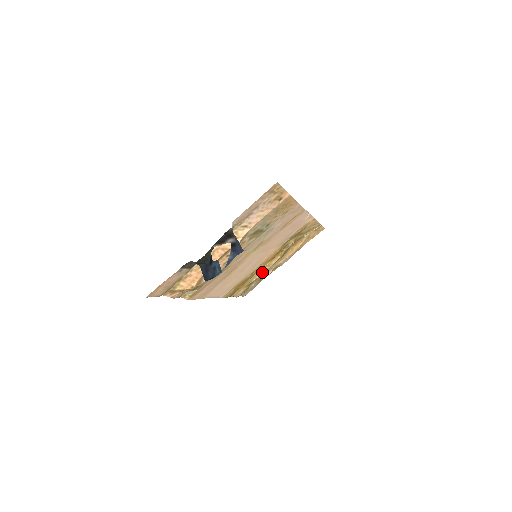
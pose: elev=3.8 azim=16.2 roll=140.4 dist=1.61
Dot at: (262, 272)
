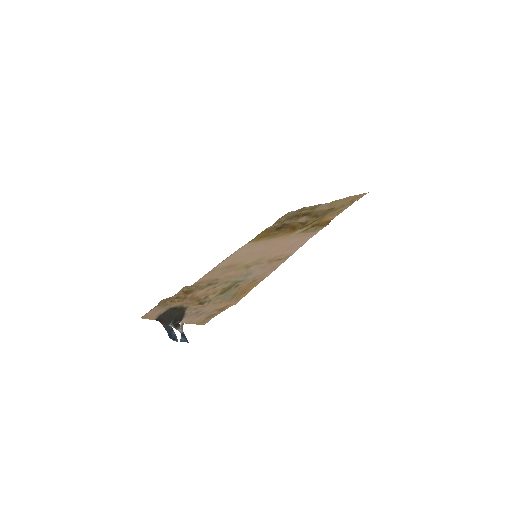
Dot at: (291, 222)
